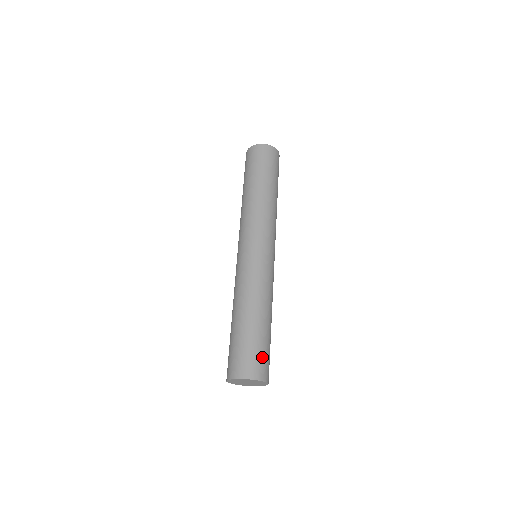
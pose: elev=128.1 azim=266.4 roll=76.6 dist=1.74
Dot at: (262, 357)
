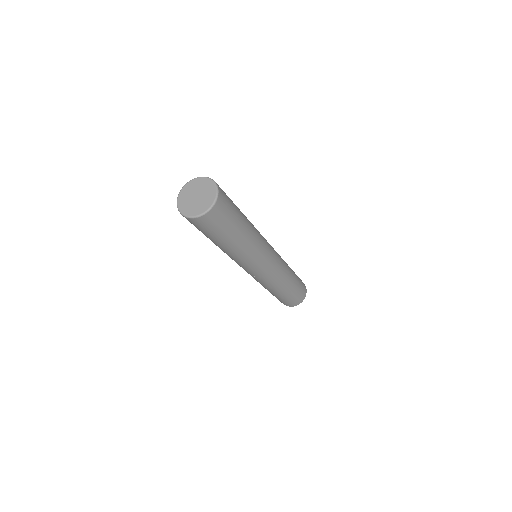
Dot at: (302, 288)
